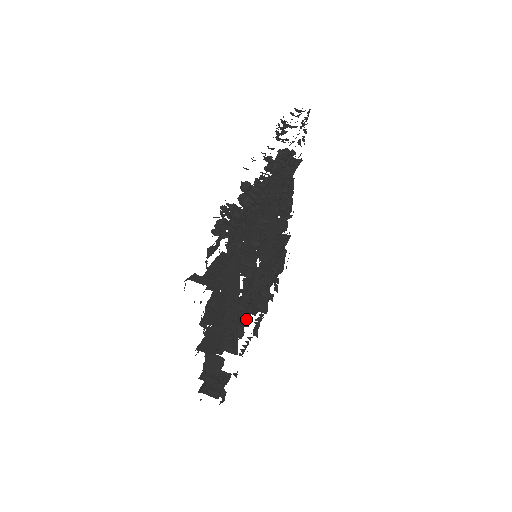
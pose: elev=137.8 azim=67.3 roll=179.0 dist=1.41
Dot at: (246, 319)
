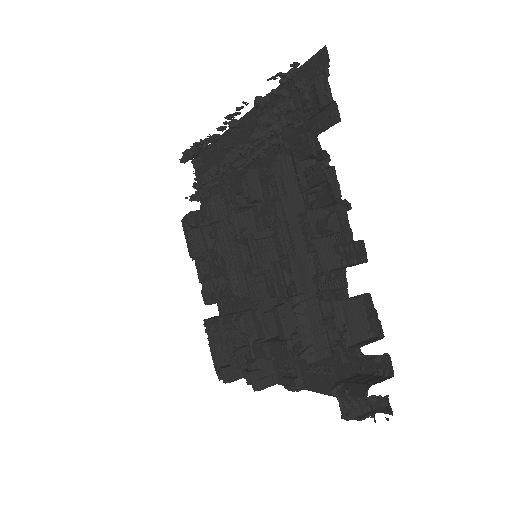
Dot at: occluded
